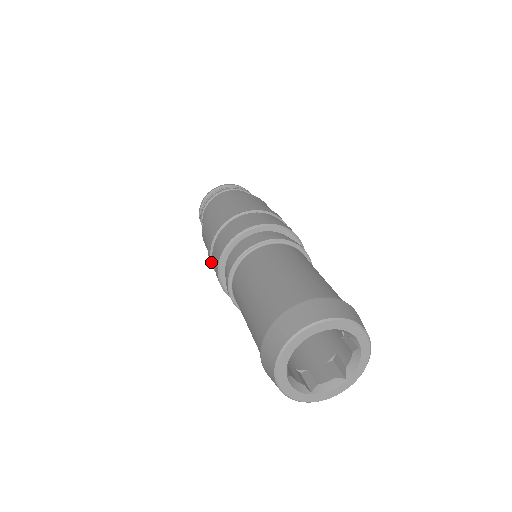
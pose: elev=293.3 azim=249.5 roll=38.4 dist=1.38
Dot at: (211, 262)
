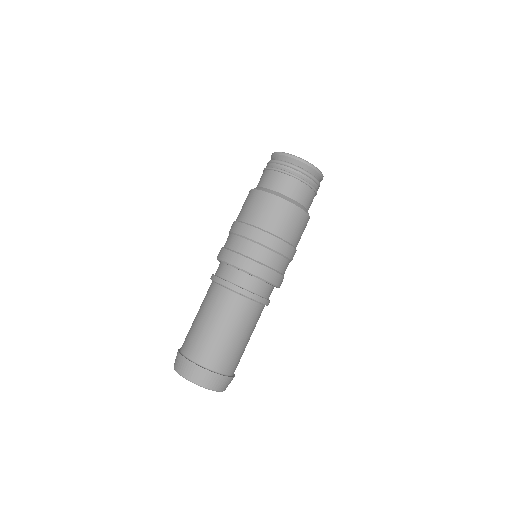
Dot at: (229, 232)
